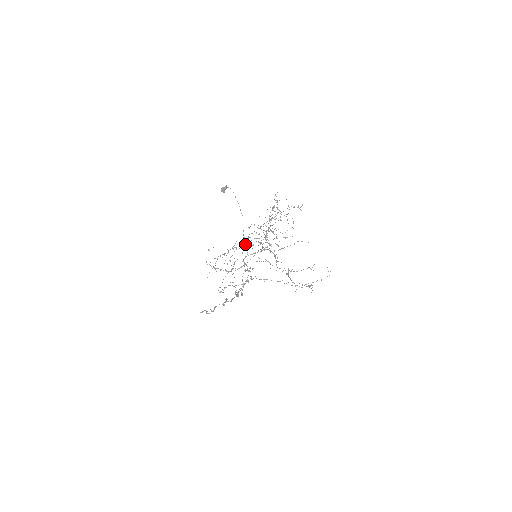
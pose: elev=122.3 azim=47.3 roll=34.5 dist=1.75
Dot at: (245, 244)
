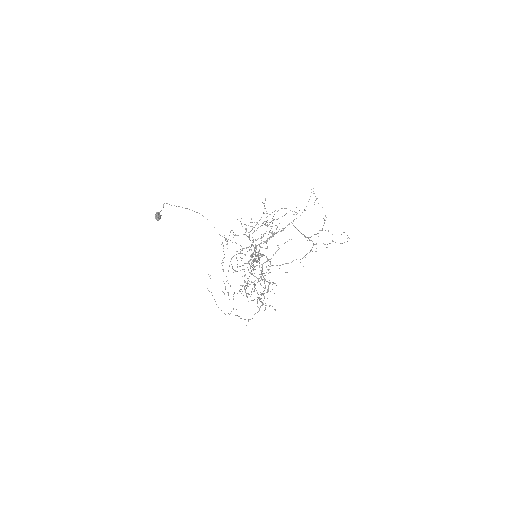
Dot at: occluded
